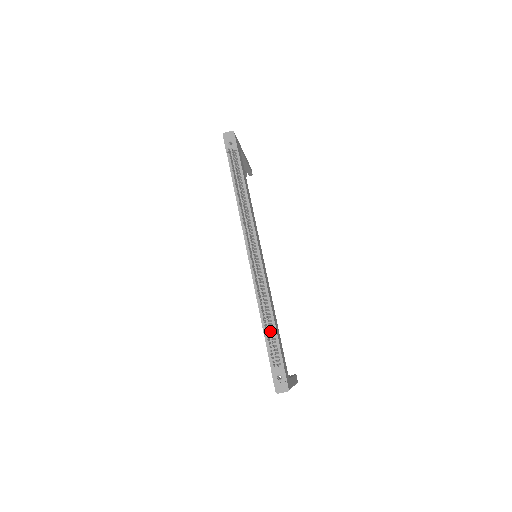
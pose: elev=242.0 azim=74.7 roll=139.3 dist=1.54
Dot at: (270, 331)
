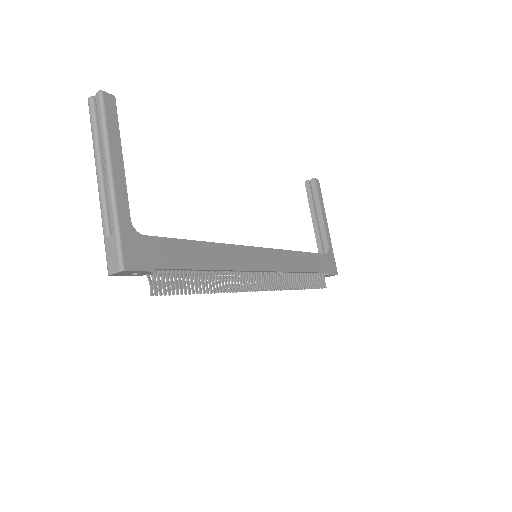
Dot at: (311, 286)
